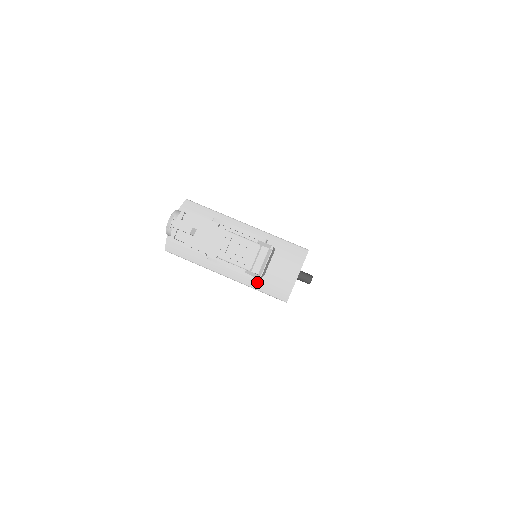
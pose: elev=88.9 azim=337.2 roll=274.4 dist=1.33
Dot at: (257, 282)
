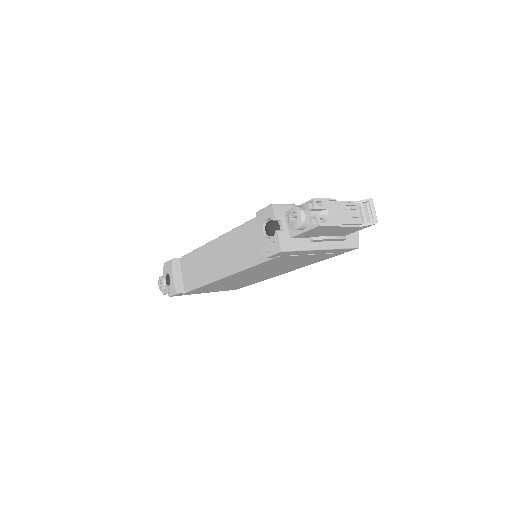
Dot at: (341, 243)
